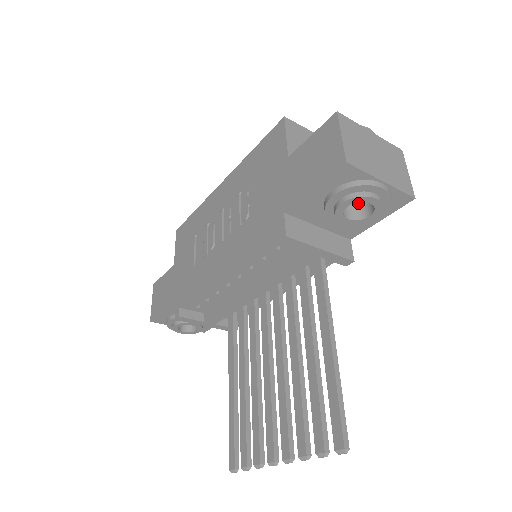
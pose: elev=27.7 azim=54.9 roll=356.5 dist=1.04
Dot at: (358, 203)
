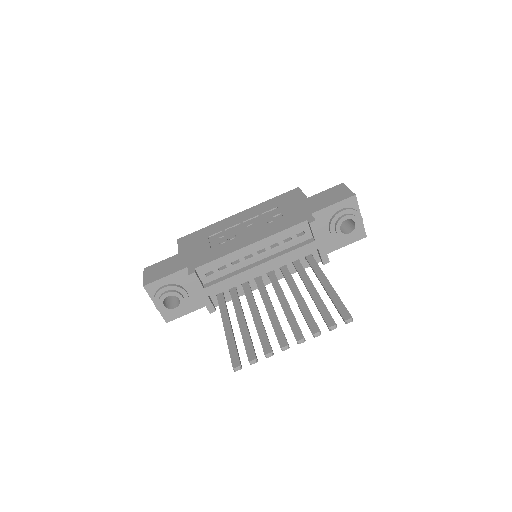
Dot at: (341, 229)
